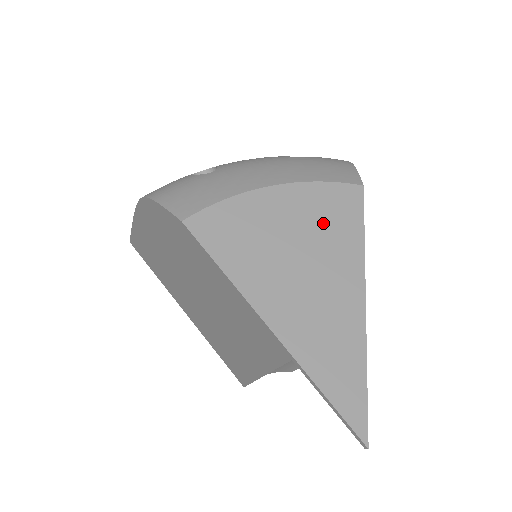
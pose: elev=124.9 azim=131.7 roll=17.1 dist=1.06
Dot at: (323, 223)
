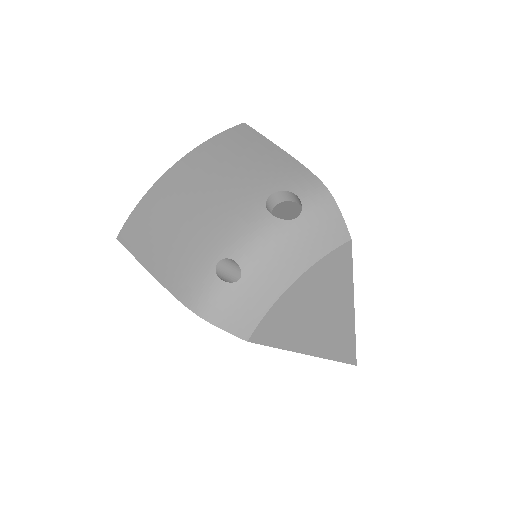
Dot at: (329, 283)
